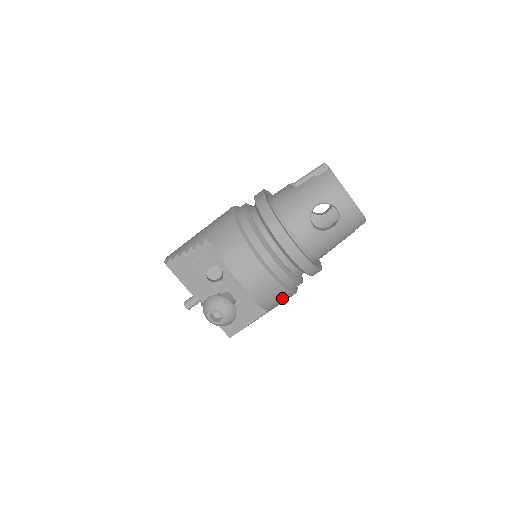
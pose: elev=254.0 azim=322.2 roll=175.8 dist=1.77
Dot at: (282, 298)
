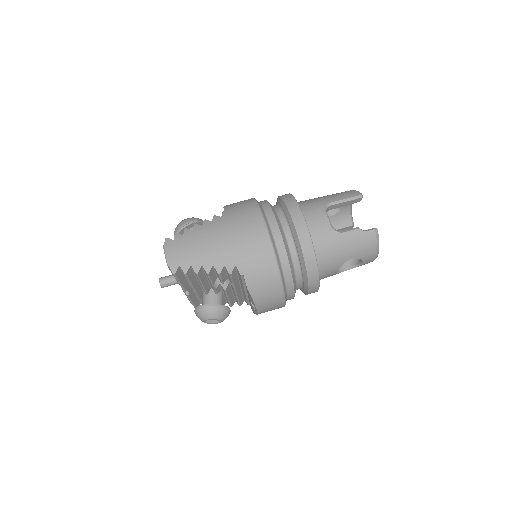
Dot at: occluded
